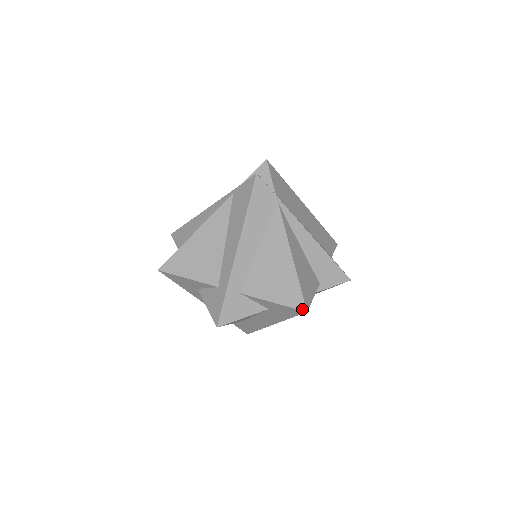
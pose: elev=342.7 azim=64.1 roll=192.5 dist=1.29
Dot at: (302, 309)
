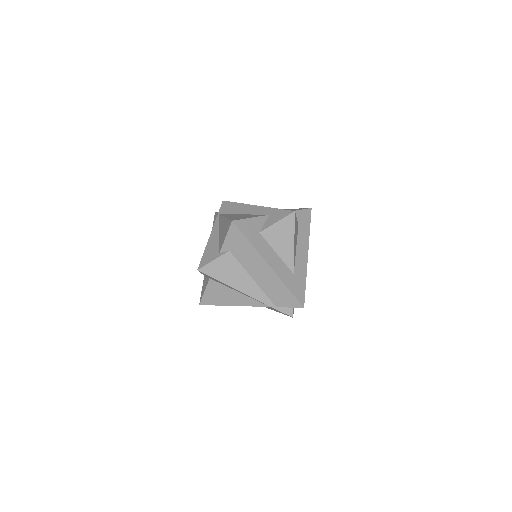
Dot at: (309, 208)
